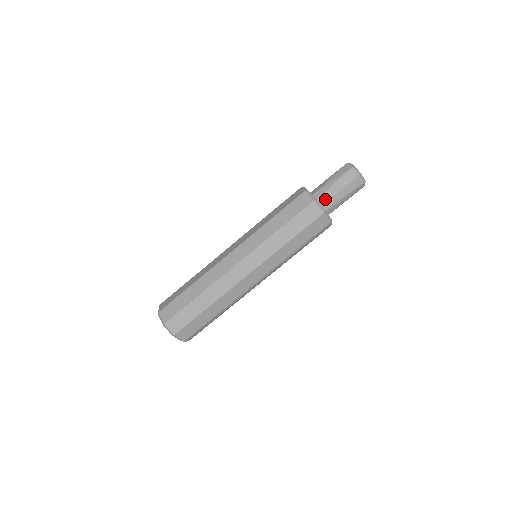
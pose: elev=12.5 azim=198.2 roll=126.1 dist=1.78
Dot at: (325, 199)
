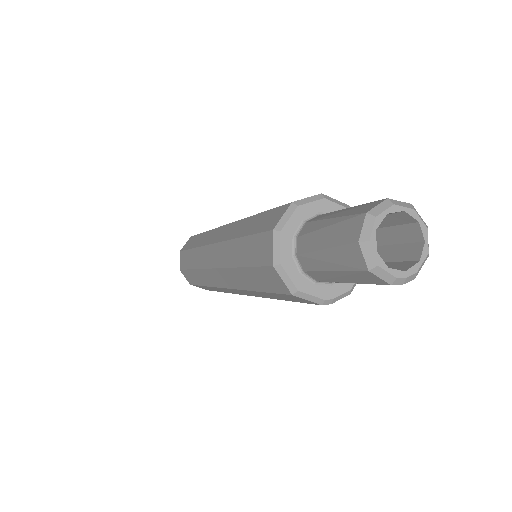
Dot at: (307, 265)
